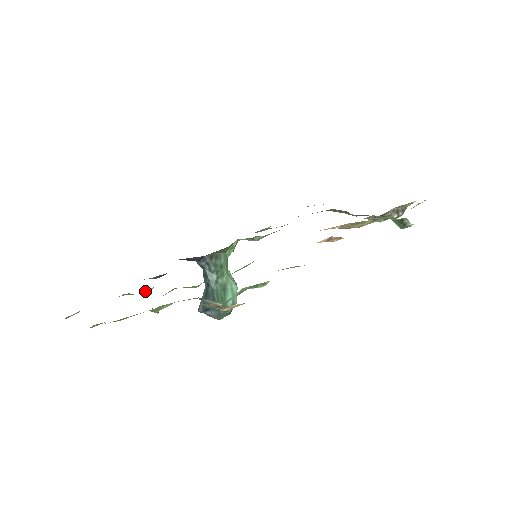
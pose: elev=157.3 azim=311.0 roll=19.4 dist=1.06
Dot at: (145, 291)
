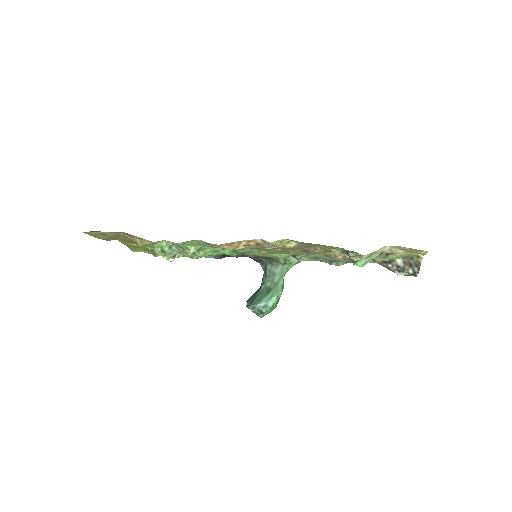
Dot at: occluded
